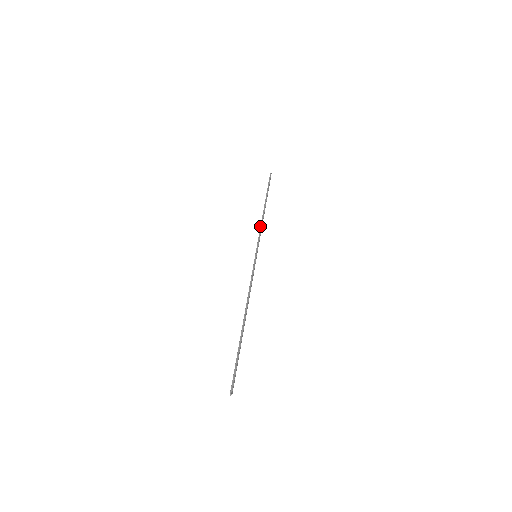
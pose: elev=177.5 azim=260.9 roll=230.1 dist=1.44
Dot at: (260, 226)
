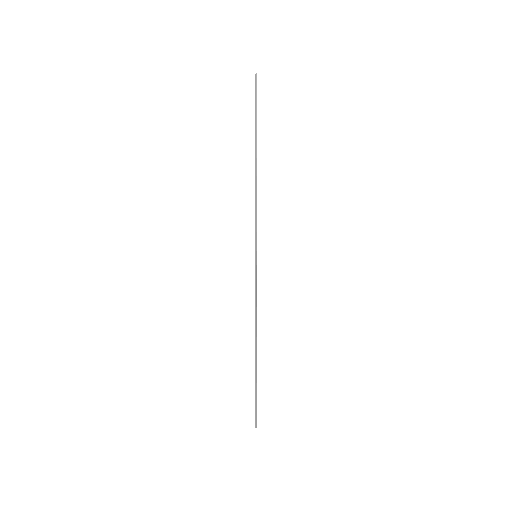
Dot at: occluded
